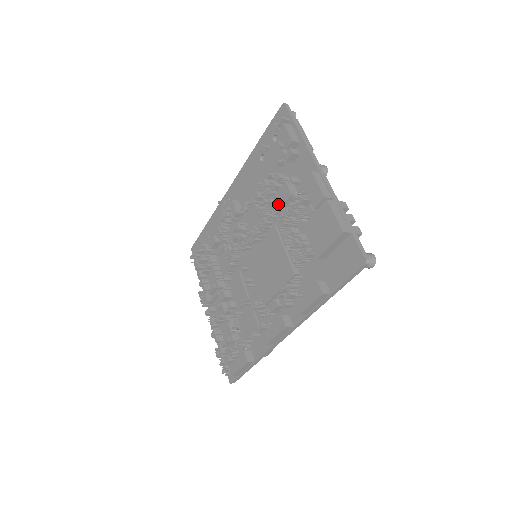
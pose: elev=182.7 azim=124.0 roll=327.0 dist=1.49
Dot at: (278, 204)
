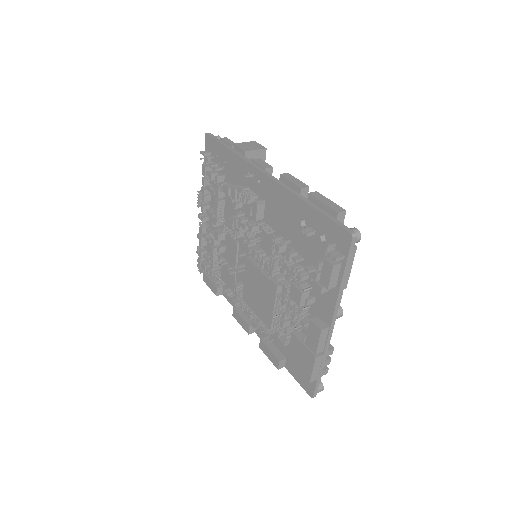
Dot at: (288, 289)
